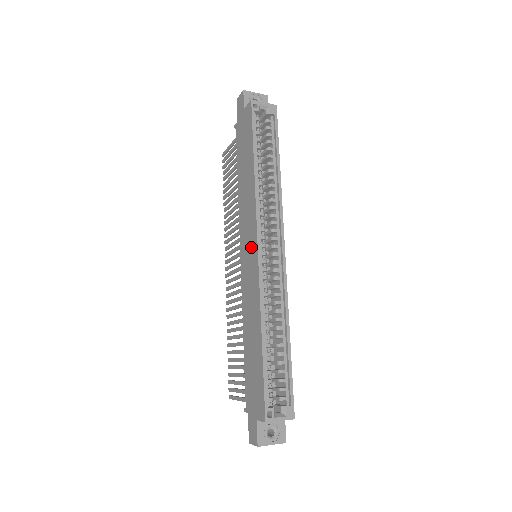
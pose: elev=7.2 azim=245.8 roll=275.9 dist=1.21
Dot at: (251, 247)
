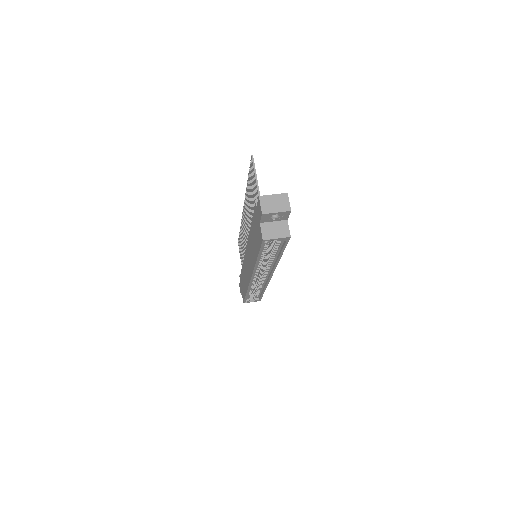
Dot at: (249, 269)
